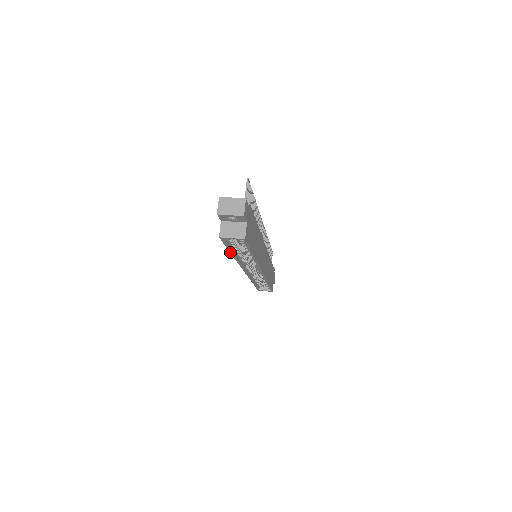
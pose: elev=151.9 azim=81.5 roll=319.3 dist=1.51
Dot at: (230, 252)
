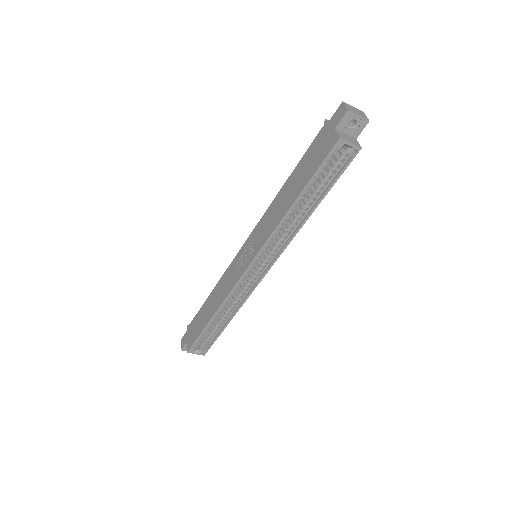
Dot at: (302, 191)
